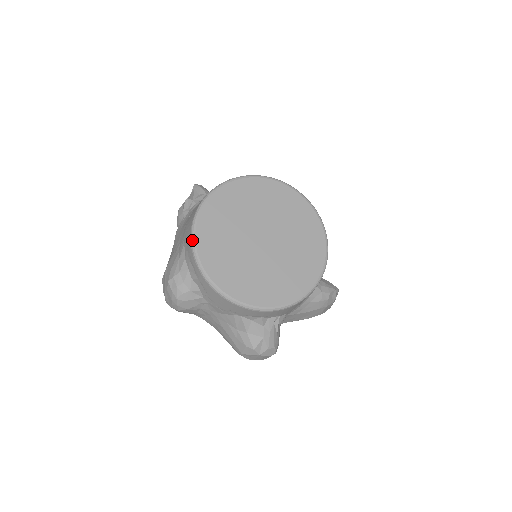
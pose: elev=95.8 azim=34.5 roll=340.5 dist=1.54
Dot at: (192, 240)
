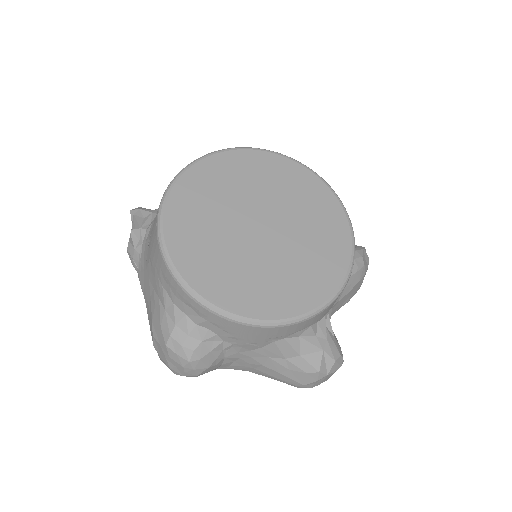
Dot at: (173, 273)
